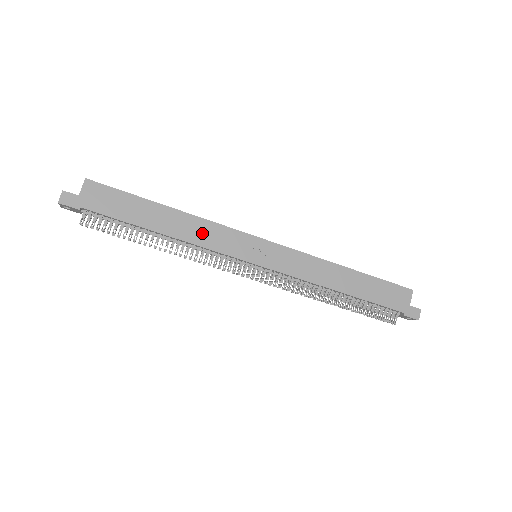
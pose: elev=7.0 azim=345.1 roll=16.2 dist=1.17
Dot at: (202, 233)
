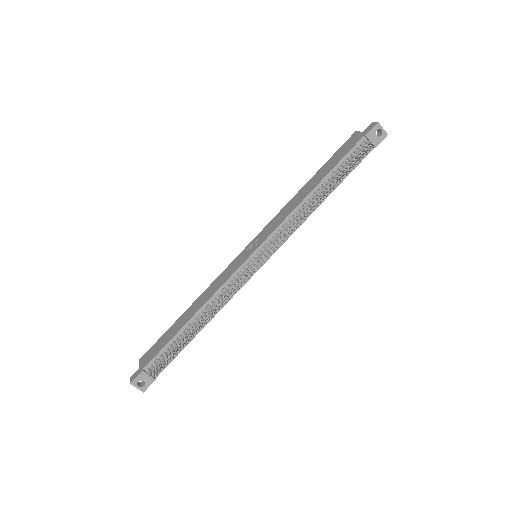
Dot at: (212, 290)
